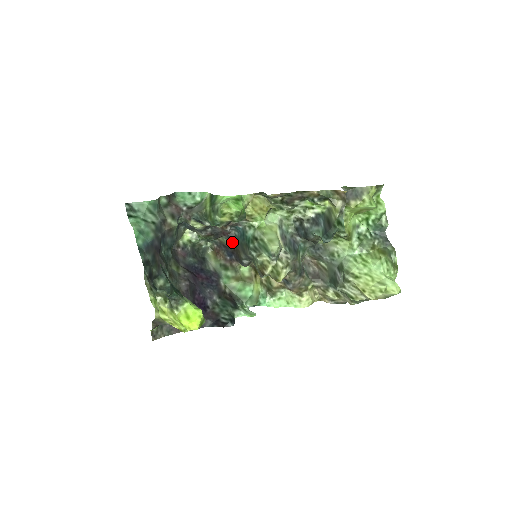
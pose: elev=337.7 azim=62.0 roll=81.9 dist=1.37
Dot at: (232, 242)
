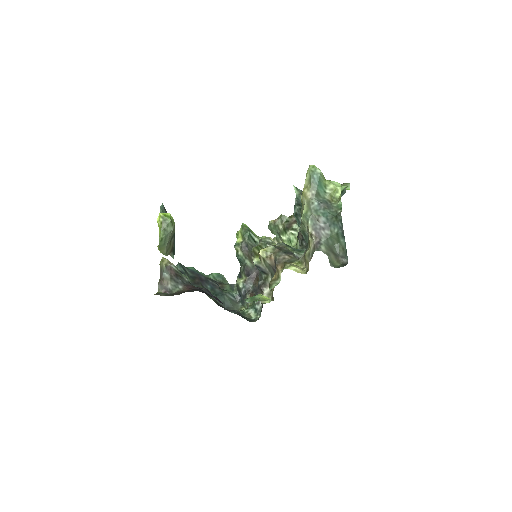
Dot at: occluded
